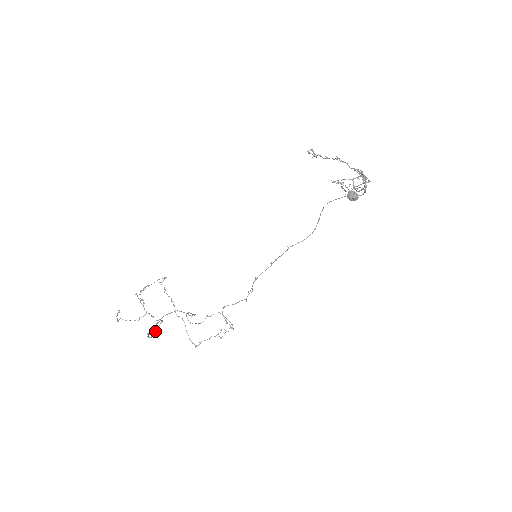
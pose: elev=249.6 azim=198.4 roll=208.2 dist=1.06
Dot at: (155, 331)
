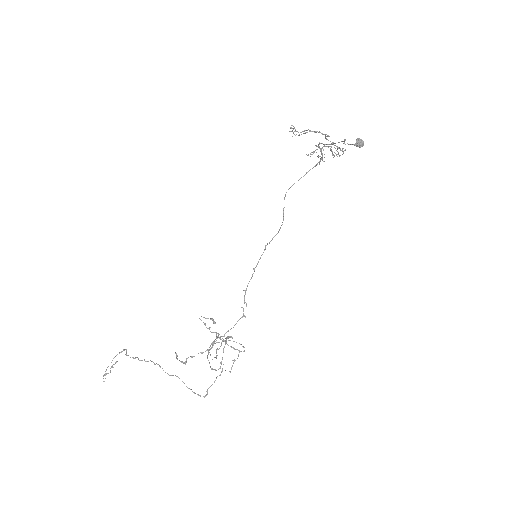
Dot at: (222, 358)
